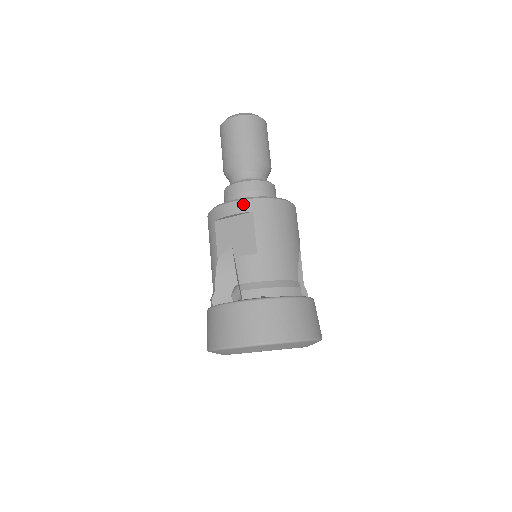
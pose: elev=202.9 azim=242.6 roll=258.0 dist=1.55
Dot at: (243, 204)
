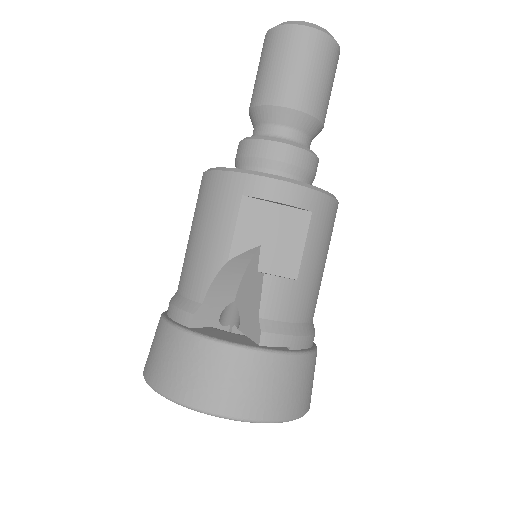
Dot at: (304, 194)
